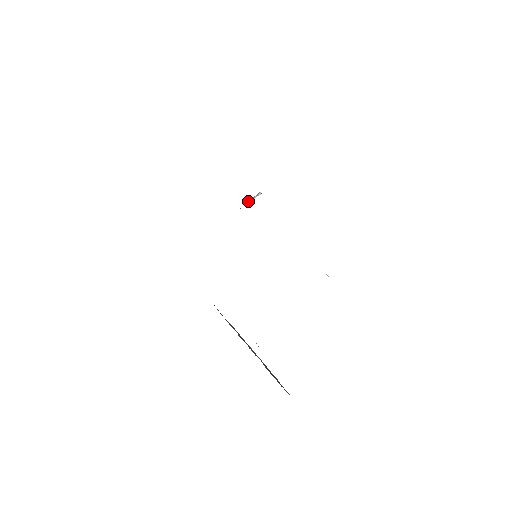
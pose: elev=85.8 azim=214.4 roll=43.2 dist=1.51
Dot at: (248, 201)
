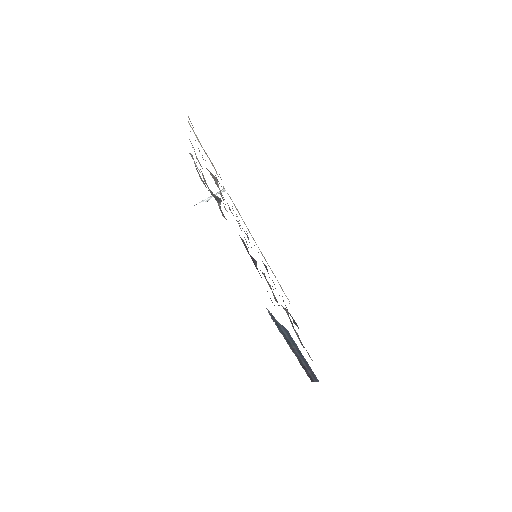
Dot at: occluded
